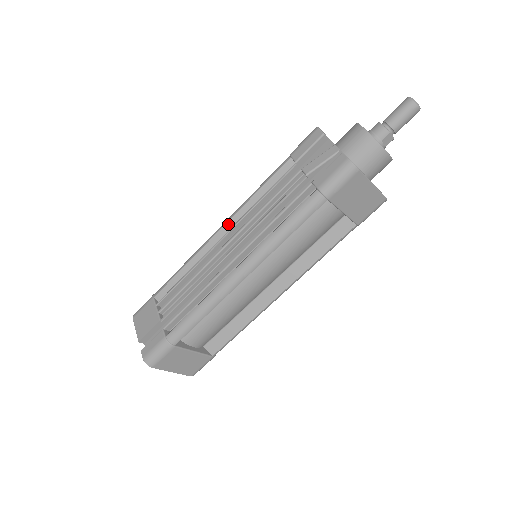
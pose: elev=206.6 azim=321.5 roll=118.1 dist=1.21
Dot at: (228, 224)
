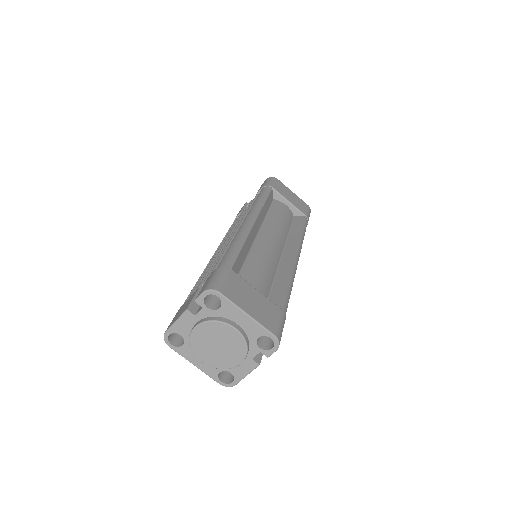
Dot at: occluded
